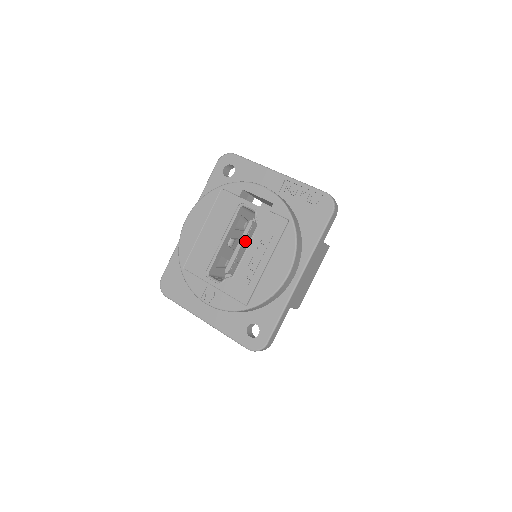
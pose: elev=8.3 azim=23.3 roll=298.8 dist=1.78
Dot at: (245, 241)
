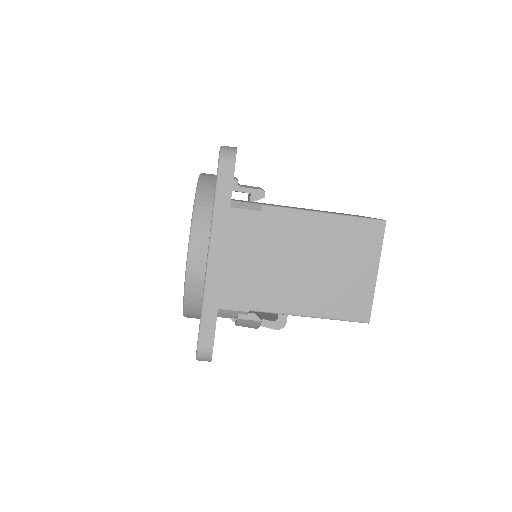
Dot at: occluded
